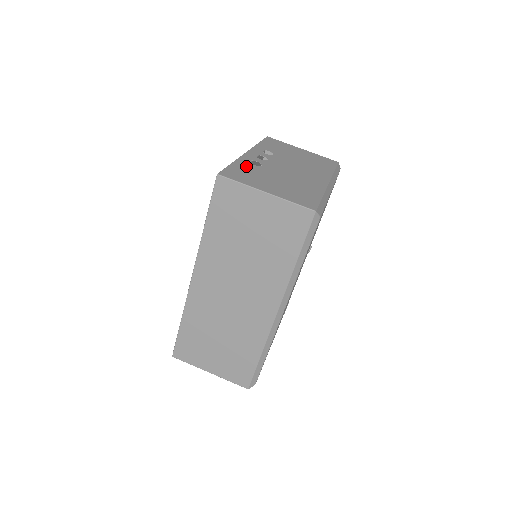
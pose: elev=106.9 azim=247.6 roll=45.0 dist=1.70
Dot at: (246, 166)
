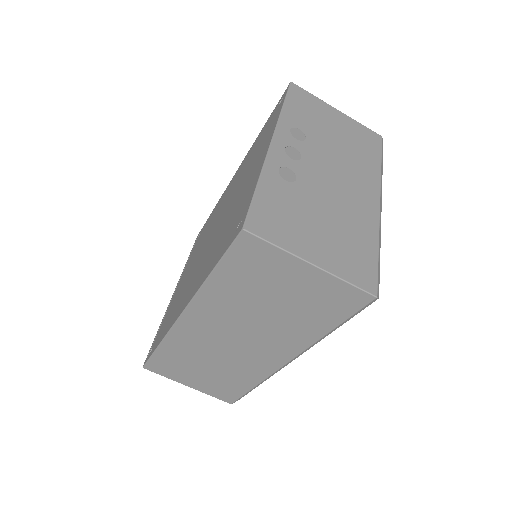
Dot at: (277, 189)
